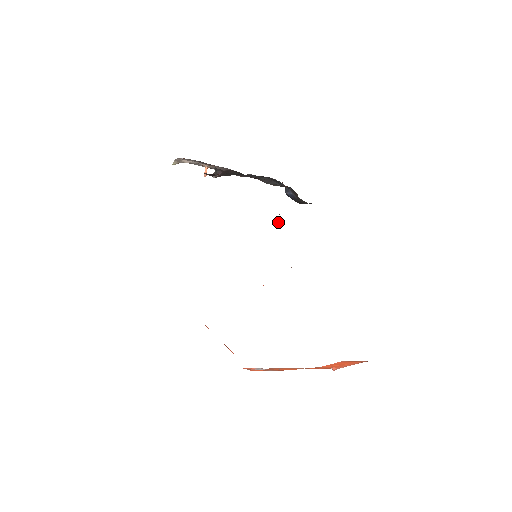
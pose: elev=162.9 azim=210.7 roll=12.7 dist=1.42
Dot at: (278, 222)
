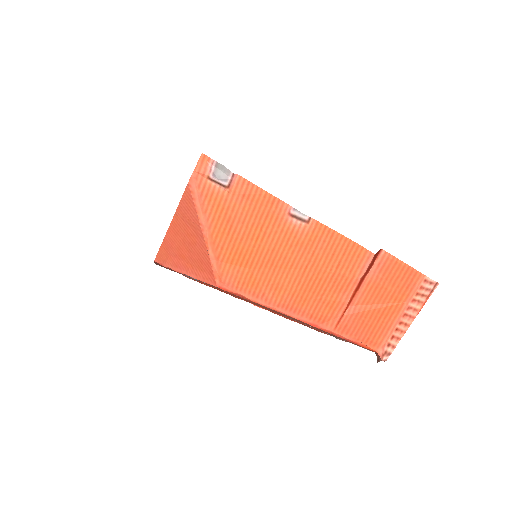
Dot at: occluded
